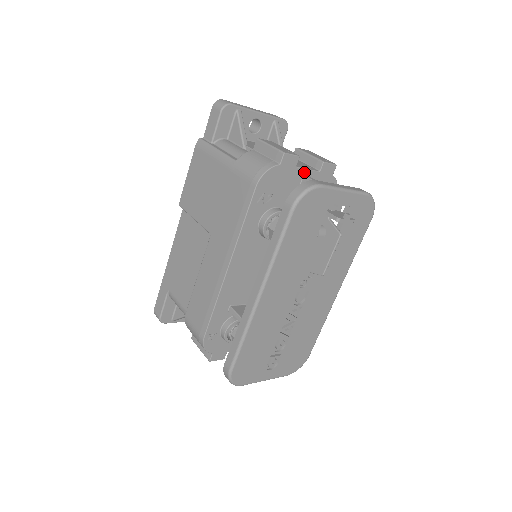
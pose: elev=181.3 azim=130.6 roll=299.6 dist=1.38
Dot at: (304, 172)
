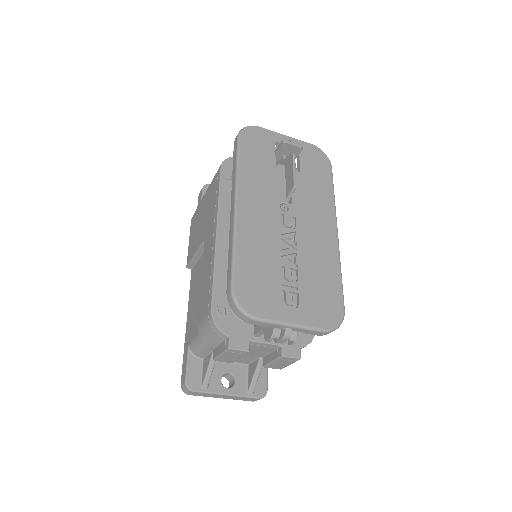
Dot at: occluded
